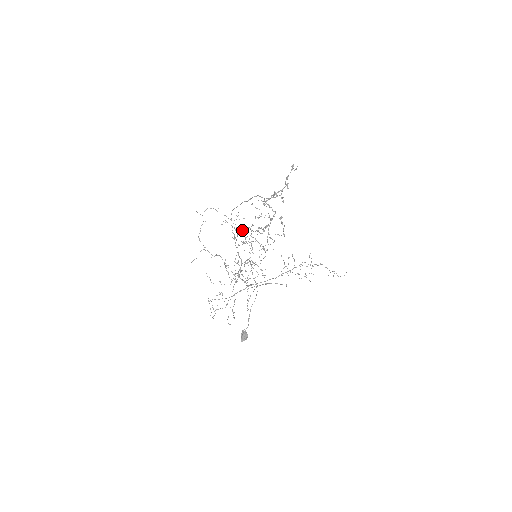
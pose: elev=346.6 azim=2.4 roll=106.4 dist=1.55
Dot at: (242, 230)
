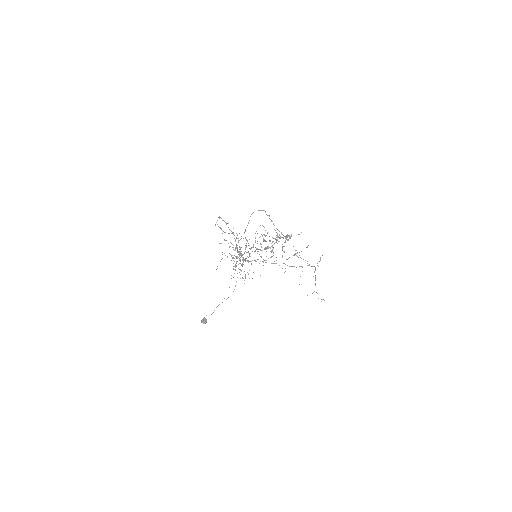
Dot at: (260, 225)
